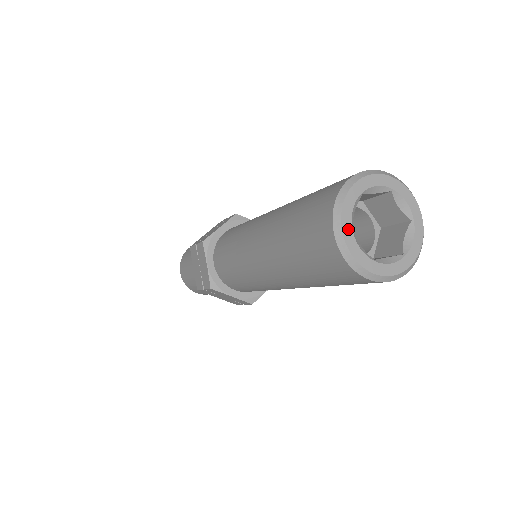
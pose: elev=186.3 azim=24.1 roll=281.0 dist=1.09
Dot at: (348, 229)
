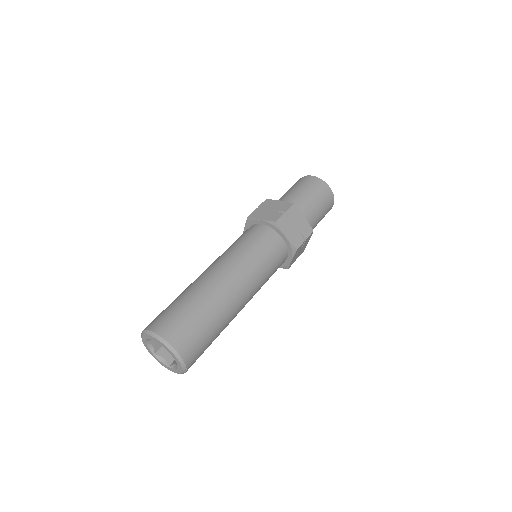
Dot at: (153, 355)
